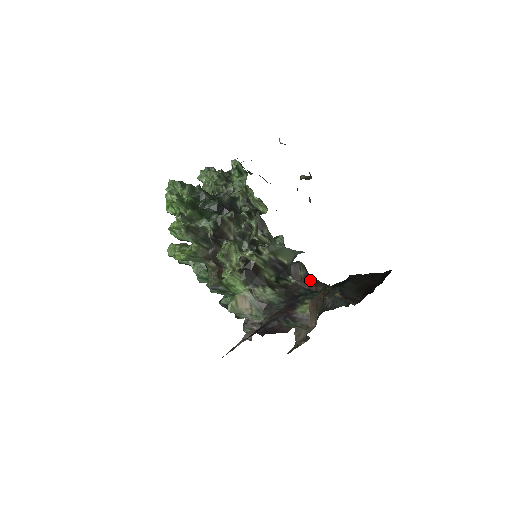
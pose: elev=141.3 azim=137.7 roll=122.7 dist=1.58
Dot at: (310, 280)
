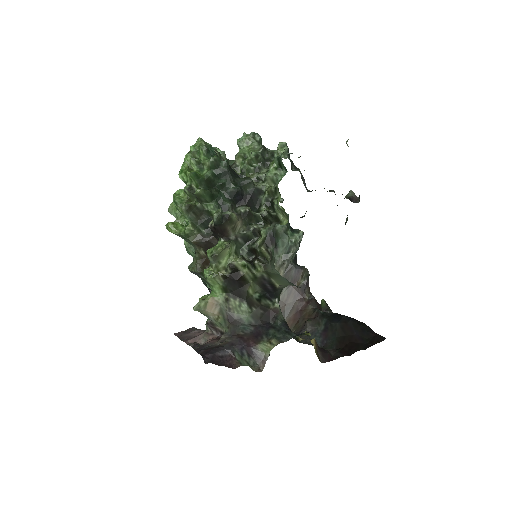
Dot at: (306, 292)
